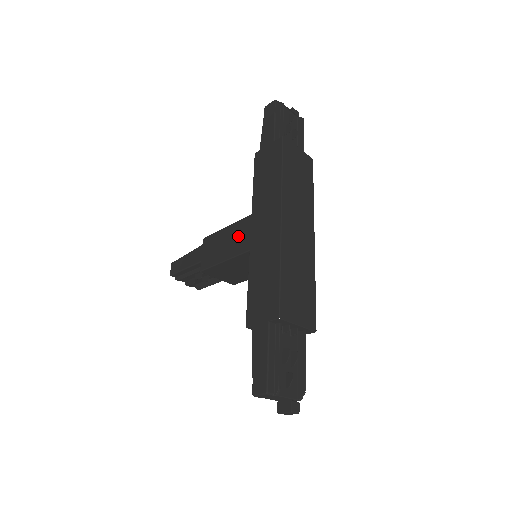
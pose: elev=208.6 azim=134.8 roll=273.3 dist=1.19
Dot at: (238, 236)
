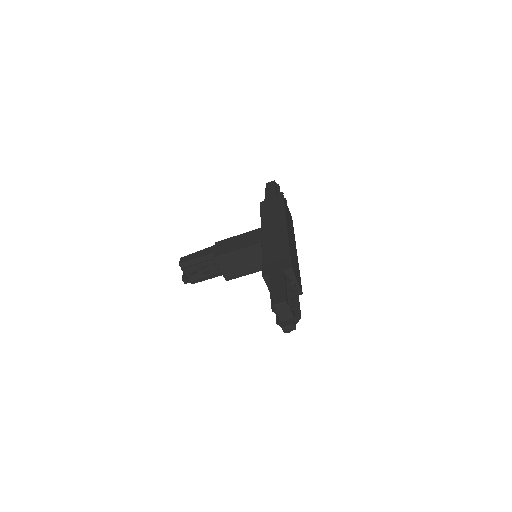
Dot at: (249, 238)
